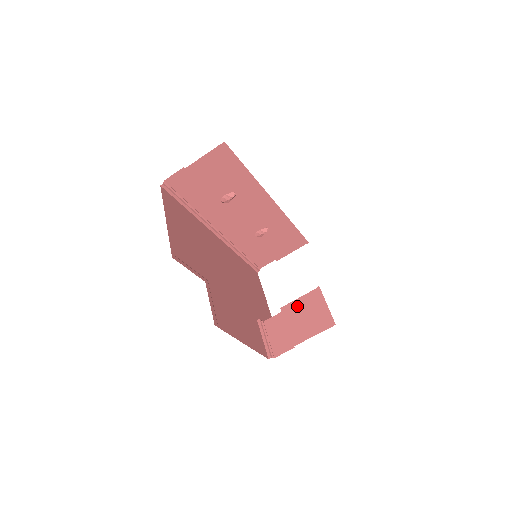
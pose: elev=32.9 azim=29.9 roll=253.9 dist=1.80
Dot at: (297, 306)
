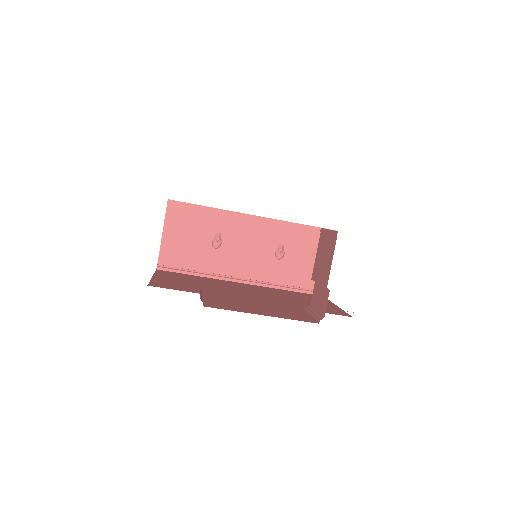
Dot at: (317, 261)
